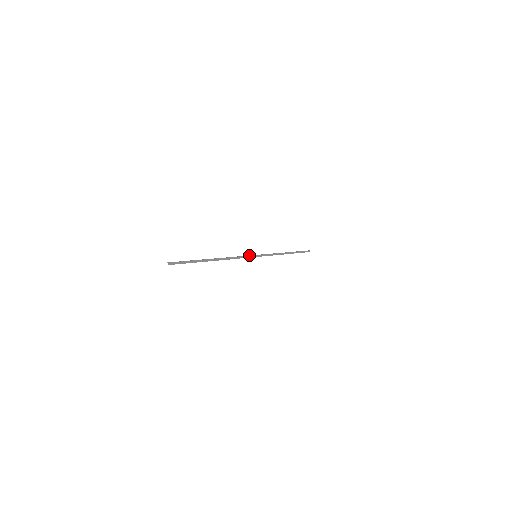
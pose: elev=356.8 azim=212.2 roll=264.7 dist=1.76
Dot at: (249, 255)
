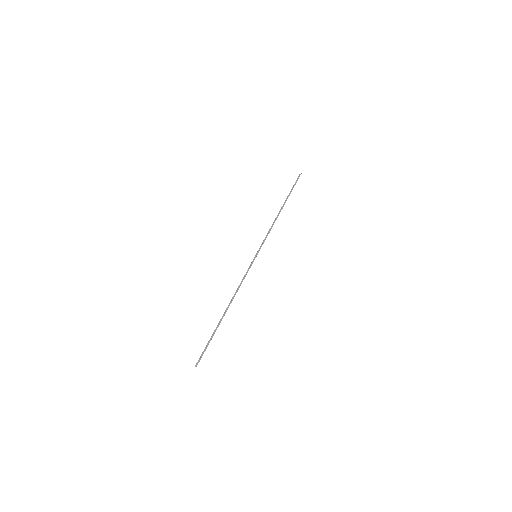
Dot at: (251, 264)
